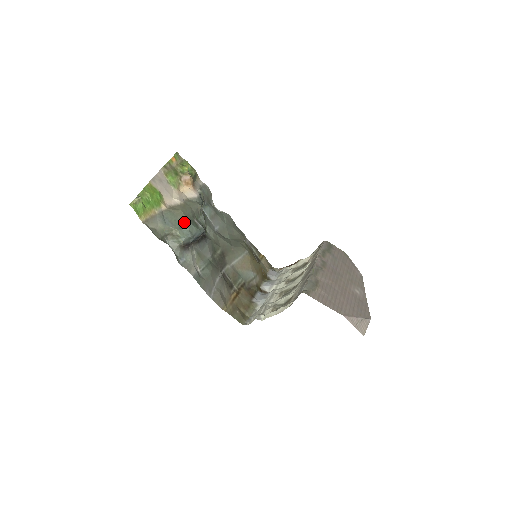
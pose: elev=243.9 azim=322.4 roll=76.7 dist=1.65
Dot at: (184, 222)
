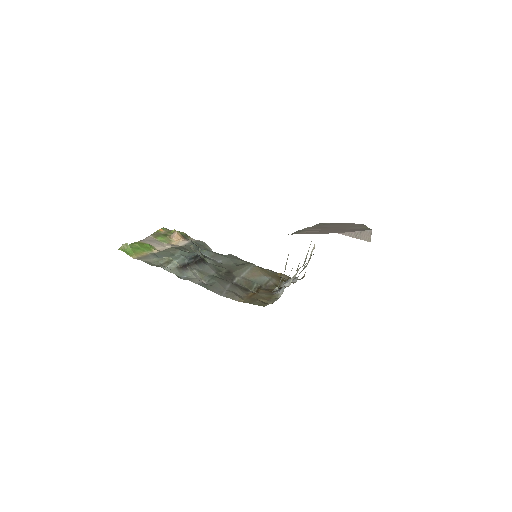
Dot at: (175, 252)
